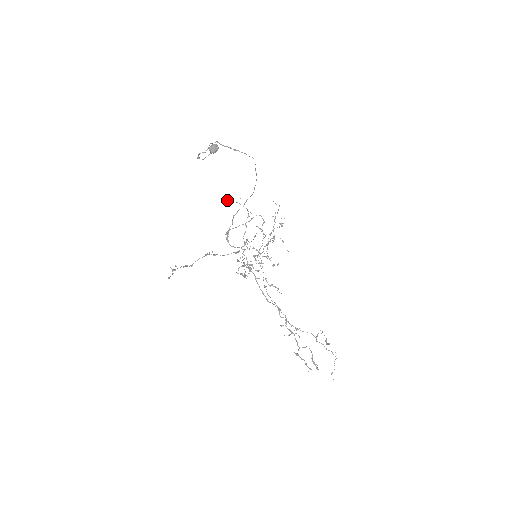
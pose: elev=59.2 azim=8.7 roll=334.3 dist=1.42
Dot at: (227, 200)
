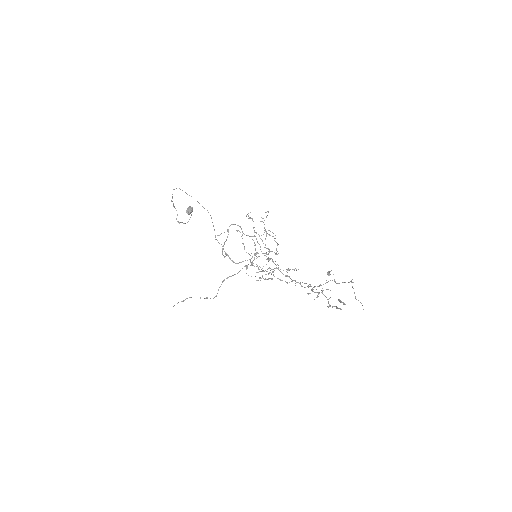
Dot at: (218, 235)
